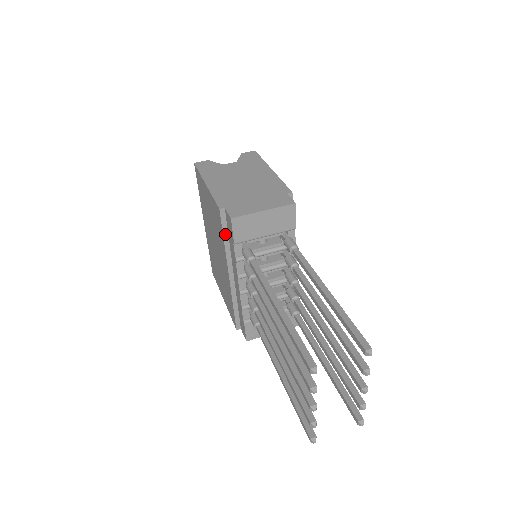
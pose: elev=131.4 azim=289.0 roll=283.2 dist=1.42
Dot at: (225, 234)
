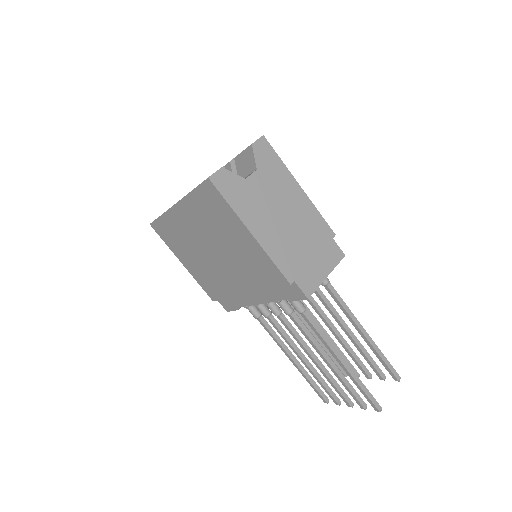
Dot at: (274, 287)
